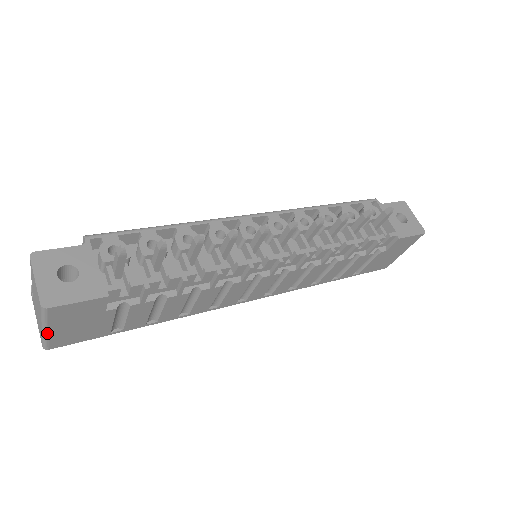
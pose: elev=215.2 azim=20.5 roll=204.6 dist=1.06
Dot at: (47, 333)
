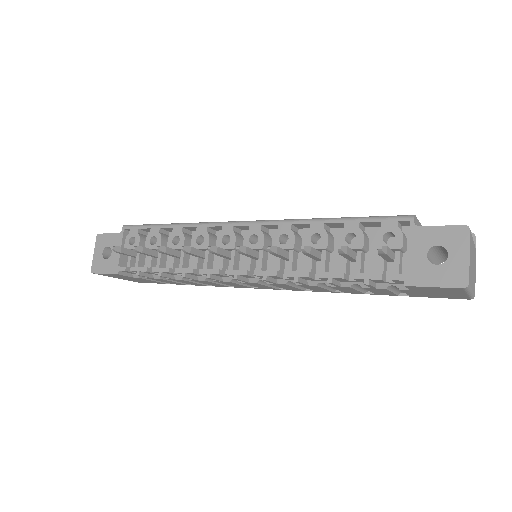
Dot at: (119, 278)
